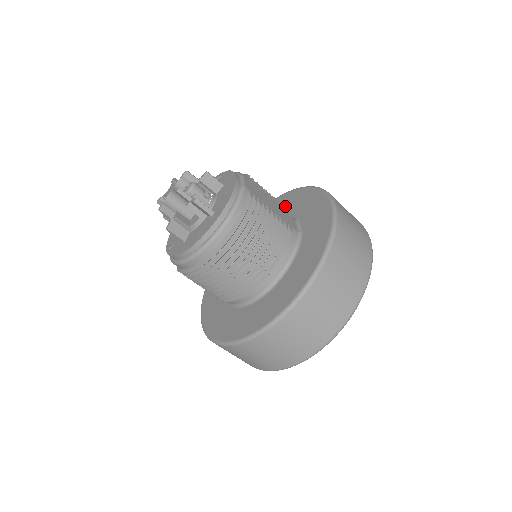
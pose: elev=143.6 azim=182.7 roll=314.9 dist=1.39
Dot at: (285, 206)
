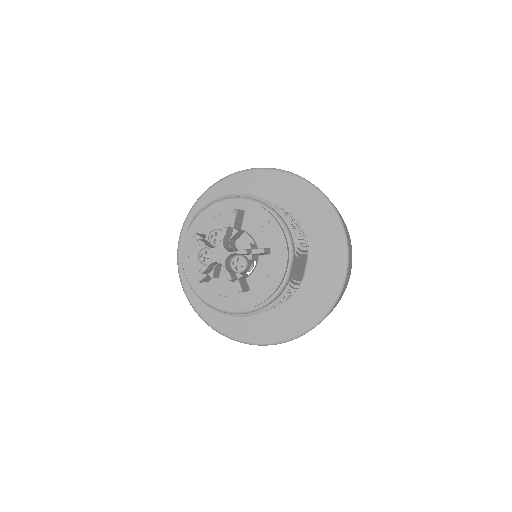
Dot at: (307, 213)
